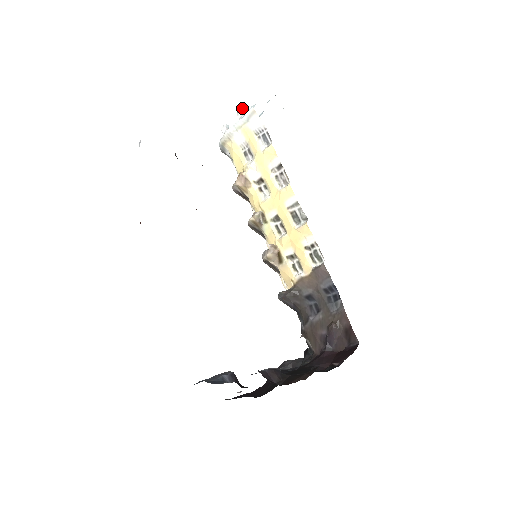
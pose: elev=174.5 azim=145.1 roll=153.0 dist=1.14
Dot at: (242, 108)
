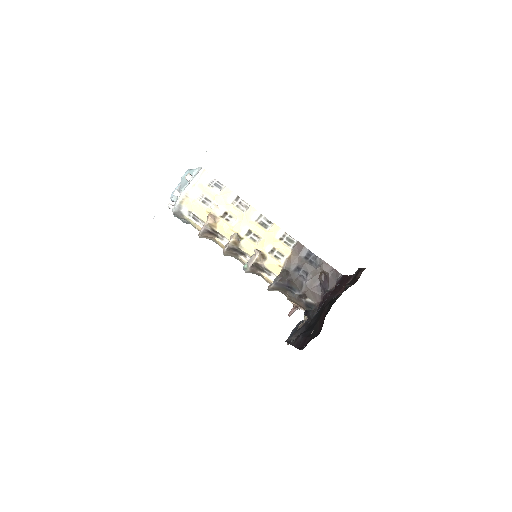
Dot at: (189, 173)
